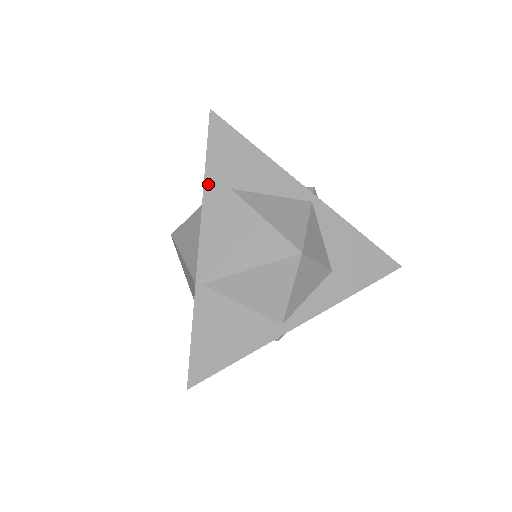
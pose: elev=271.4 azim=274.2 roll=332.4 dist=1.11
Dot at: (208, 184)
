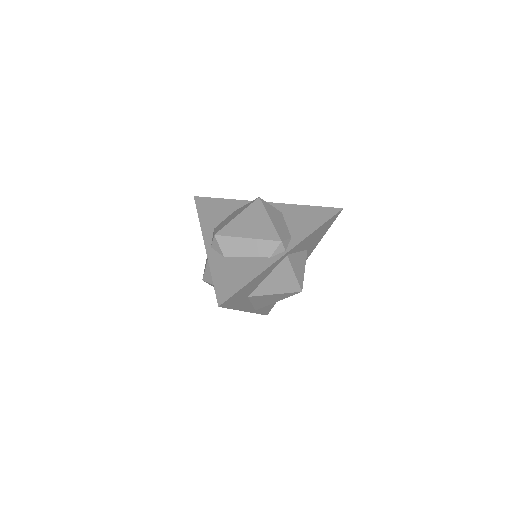
Dot at: (237, 308)
